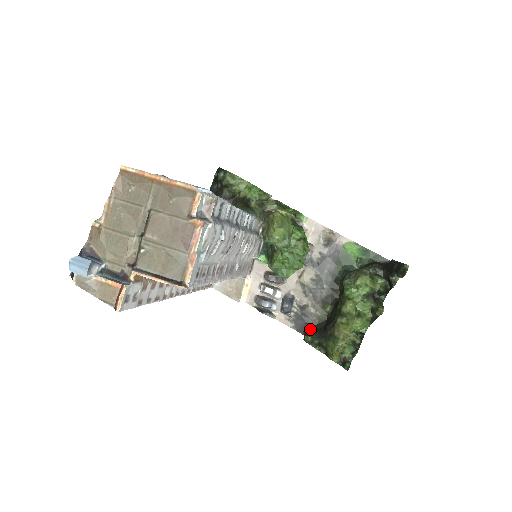
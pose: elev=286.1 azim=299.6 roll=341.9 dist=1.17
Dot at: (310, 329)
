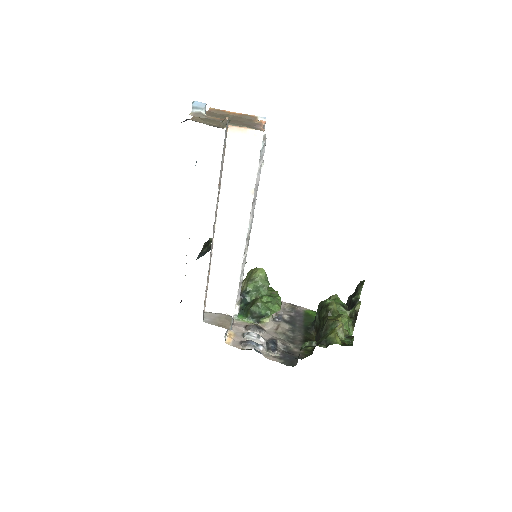
Dot at: occluded
